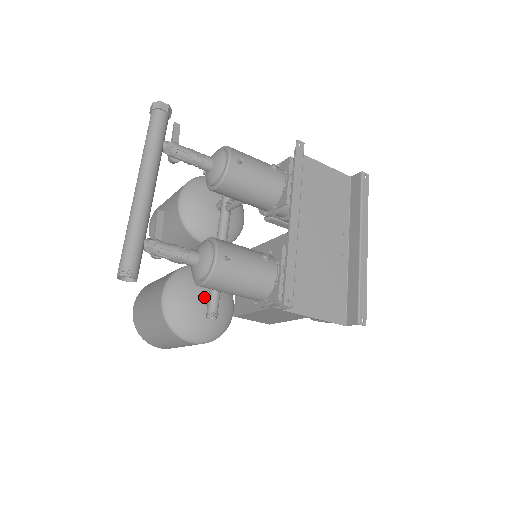
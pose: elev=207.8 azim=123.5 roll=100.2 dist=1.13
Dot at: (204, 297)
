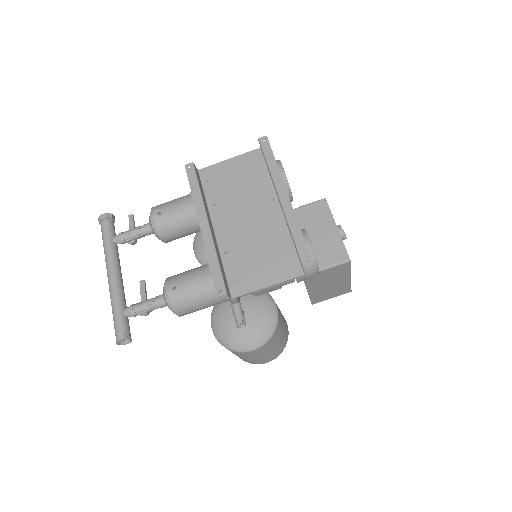
Dot at: occluded
